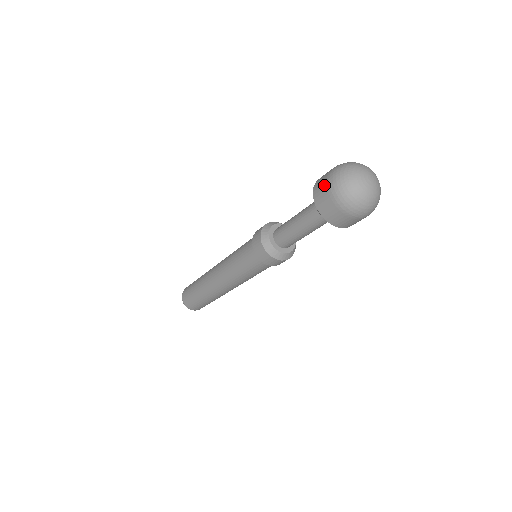
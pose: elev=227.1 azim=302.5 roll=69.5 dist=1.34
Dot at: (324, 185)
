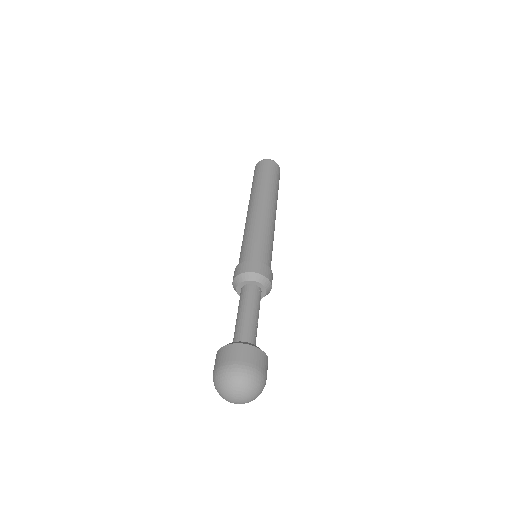
Dot at: occluded
